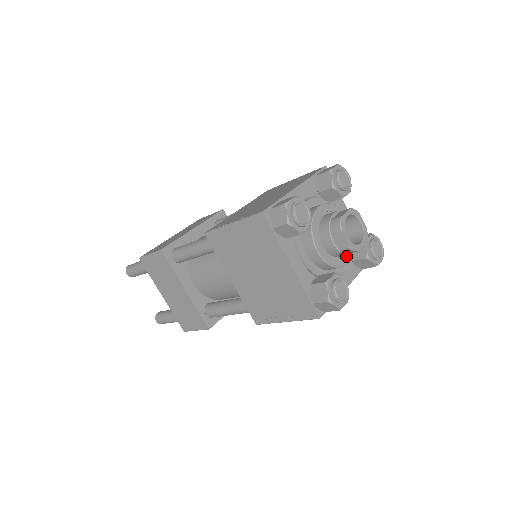
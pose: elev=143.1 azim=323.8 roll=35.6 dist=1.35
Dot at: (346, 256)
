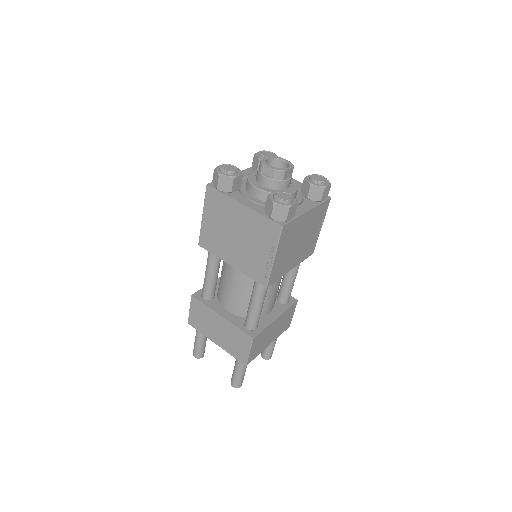
Dot at: (291, 189)
